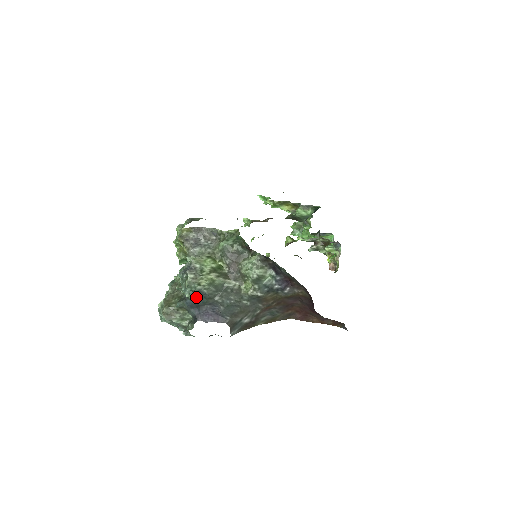
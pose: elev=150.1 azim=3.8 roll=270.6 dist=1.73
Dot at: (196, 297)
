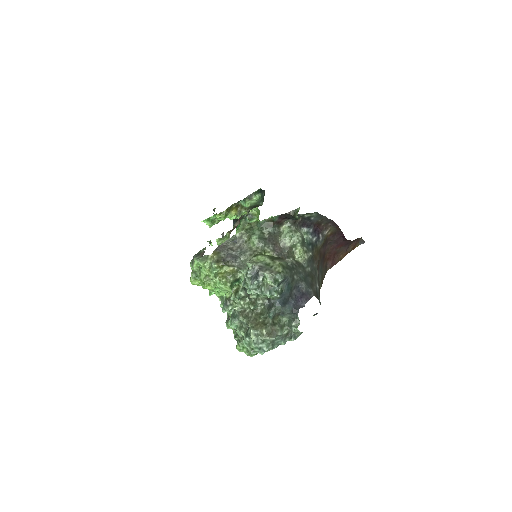
Dot at: (283, 289)
